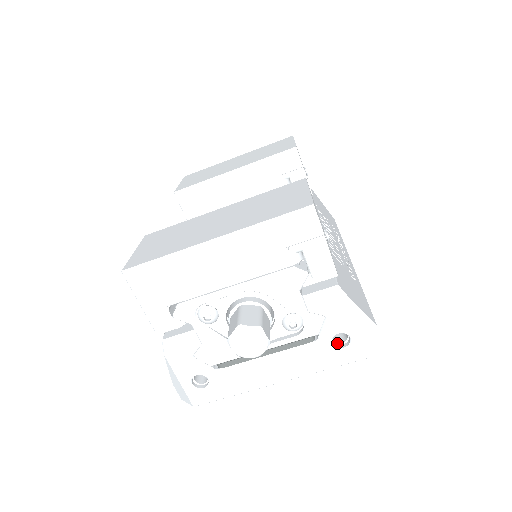
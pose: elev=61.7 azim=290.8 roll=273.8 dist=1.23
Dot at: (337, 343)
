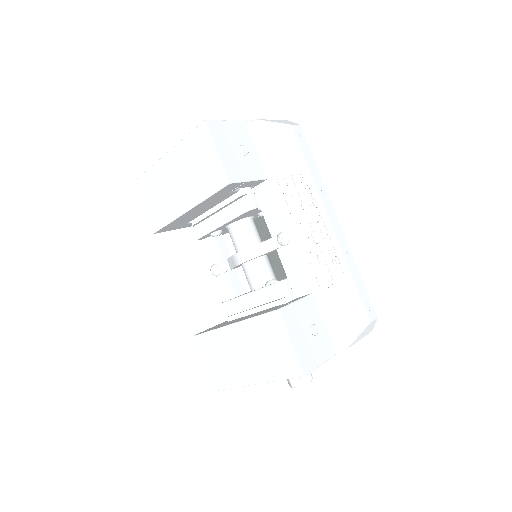
Dot at: occluded
